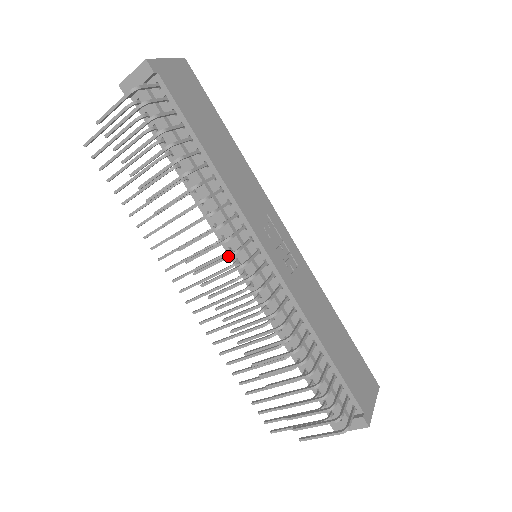
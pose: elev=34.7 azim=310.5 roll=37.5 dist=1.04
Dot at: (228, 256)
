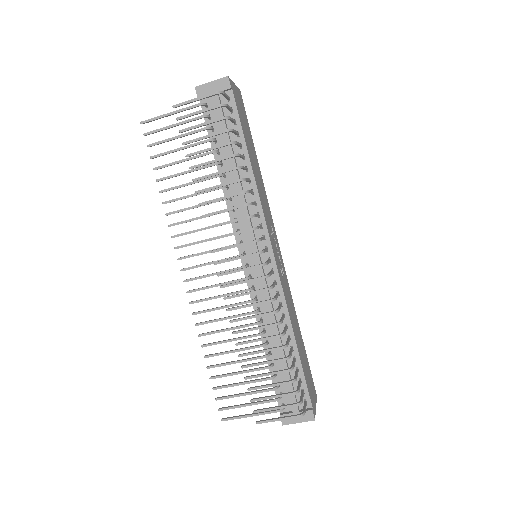
Dot at: (251, 242)
